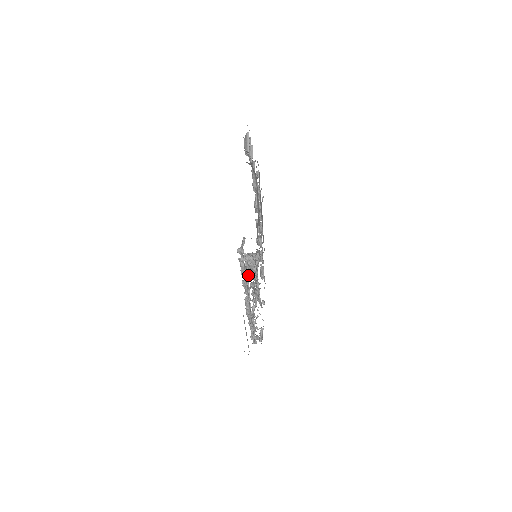
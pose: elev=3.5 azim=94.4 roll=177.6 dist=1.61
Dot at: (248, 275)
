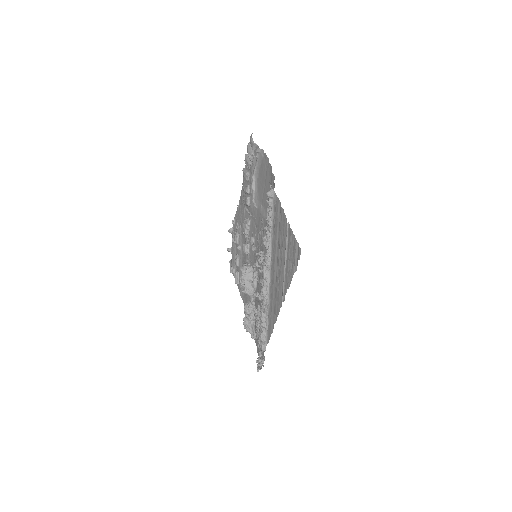
Dot at: (244, 290)
